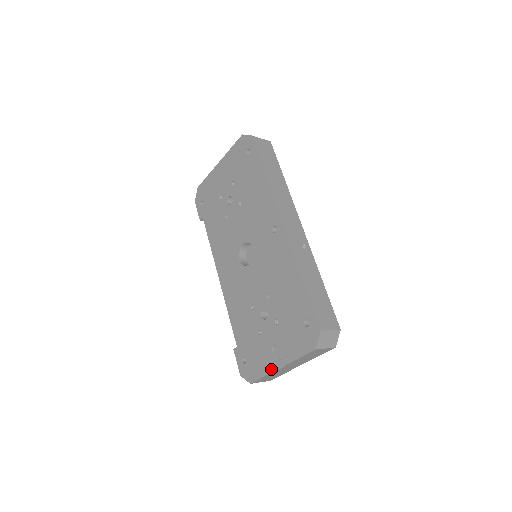
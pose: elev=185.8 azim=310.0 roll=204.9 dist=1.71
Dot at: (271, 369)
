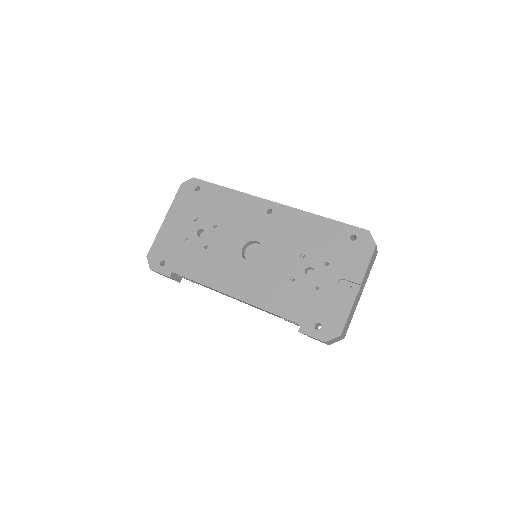
Dot at: (351, 300)
